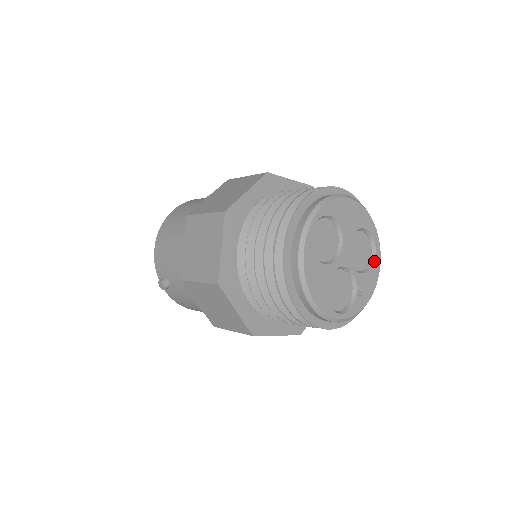
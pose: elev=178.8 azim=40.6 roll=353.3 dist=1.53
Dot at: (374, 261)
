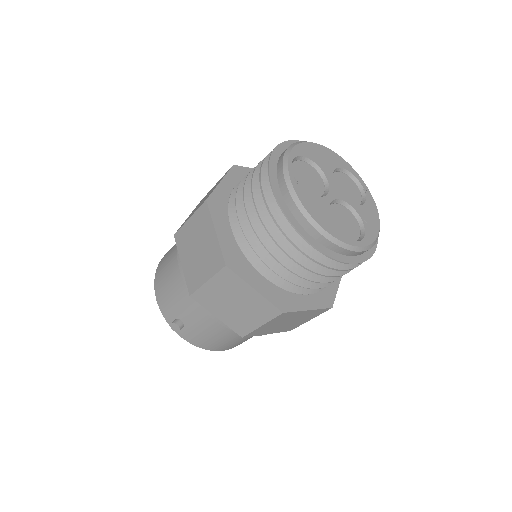
Dot at: (366, 195)
